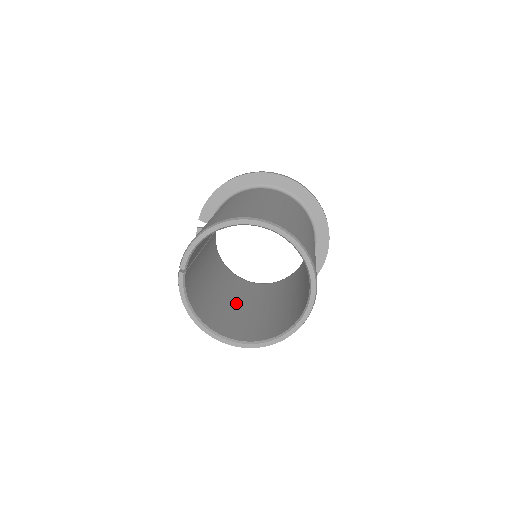
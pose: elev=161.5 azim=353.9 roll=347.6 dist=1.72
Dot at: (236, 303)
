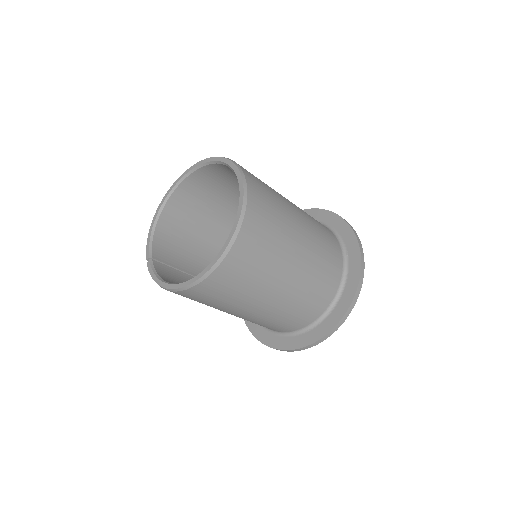
Dot at: occluded
